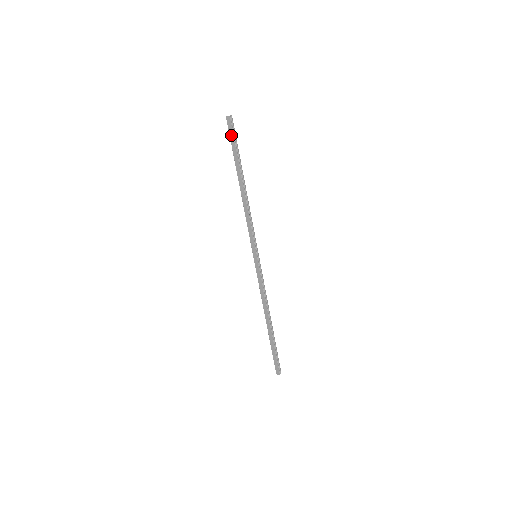
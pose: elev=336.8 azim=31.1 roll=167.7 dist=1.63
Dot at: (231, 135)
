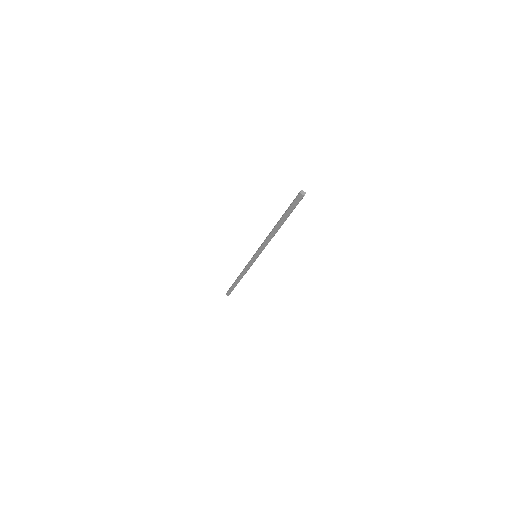
Dot at: (294, 204)
